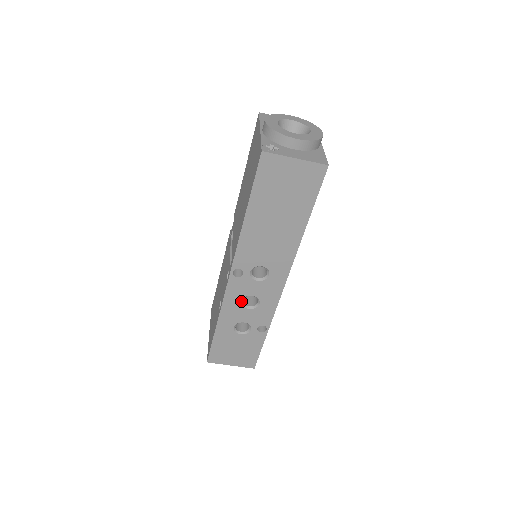
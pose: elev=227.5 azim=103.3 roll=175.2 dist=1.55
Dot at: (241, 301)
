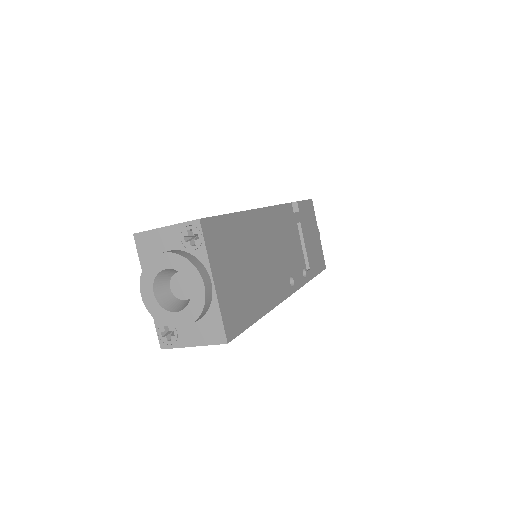
Dot at: occluded
